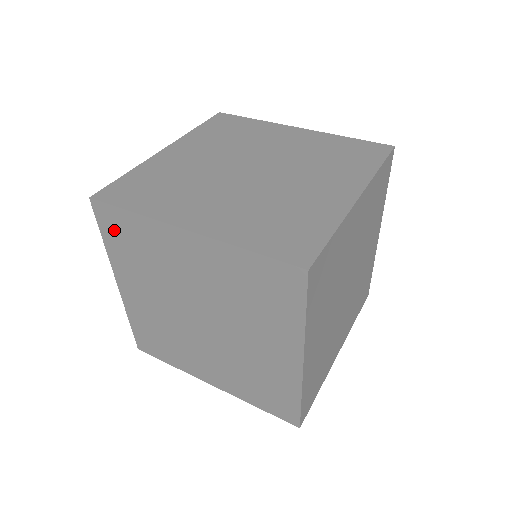
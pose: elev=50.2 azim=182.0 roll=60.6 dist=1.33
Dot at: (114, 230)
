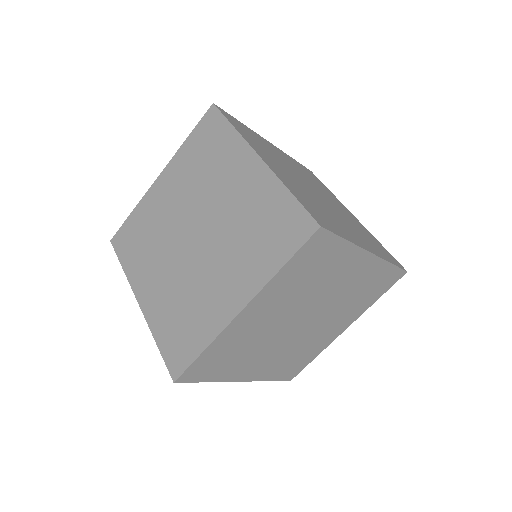
Dot at: occluded
